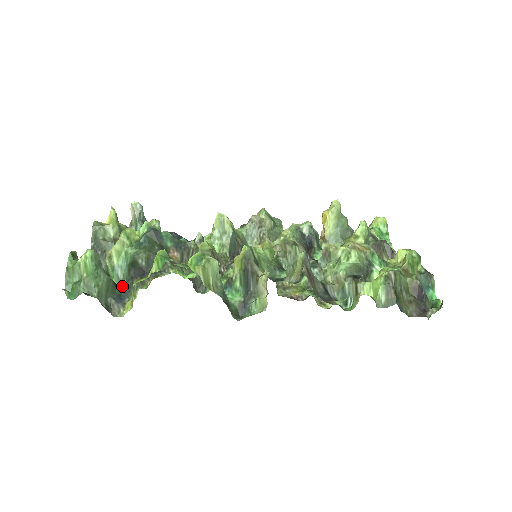
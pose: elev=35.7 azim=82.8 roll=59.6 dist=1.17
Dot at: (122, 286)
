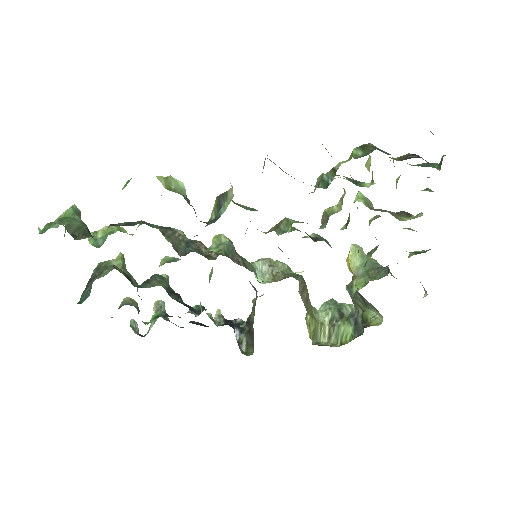
Dot at: occluded
